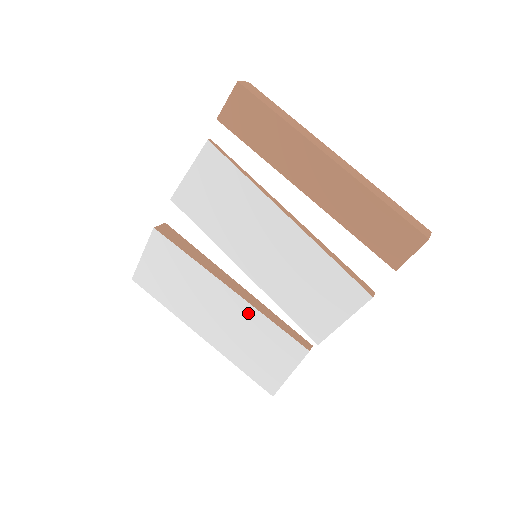
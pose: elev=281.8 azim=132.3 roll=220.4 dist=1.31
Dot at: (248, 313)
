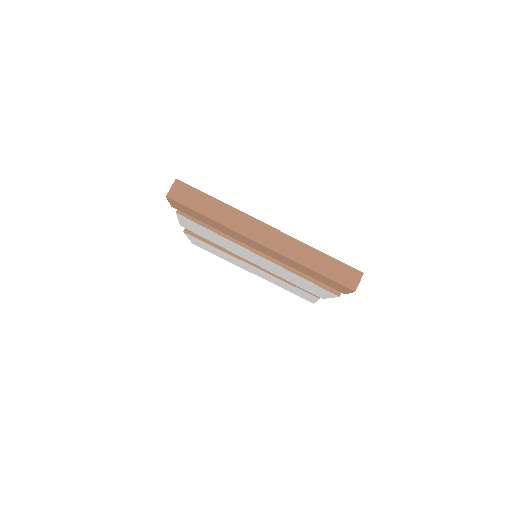
Dot at: (271, 276)
